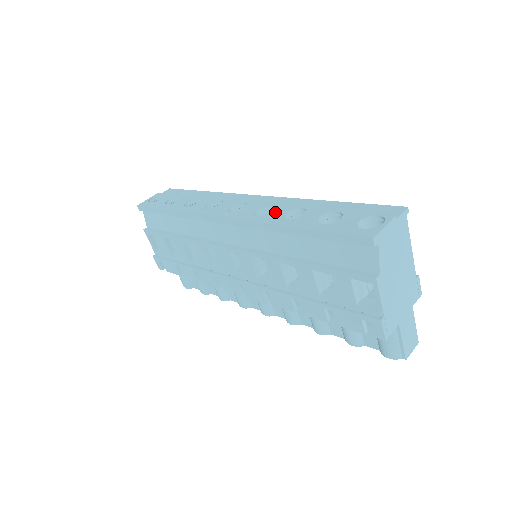
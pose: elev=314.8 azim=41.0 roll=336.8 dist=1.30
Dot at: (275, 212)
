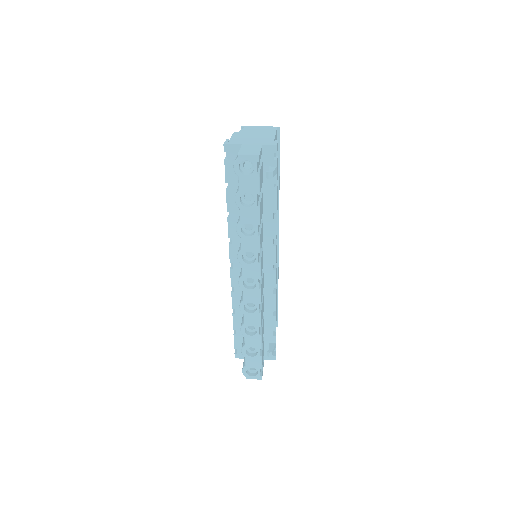
Dot at: occluded
